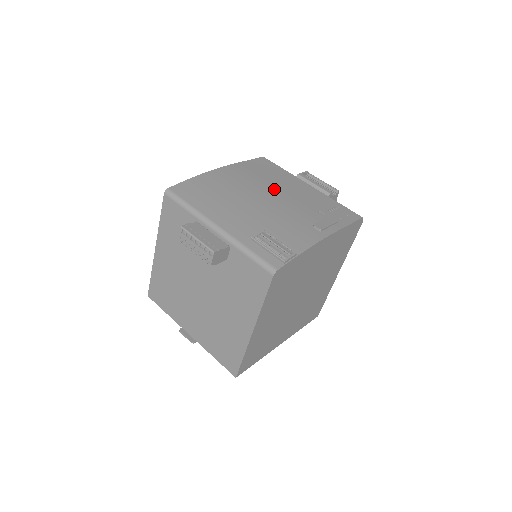
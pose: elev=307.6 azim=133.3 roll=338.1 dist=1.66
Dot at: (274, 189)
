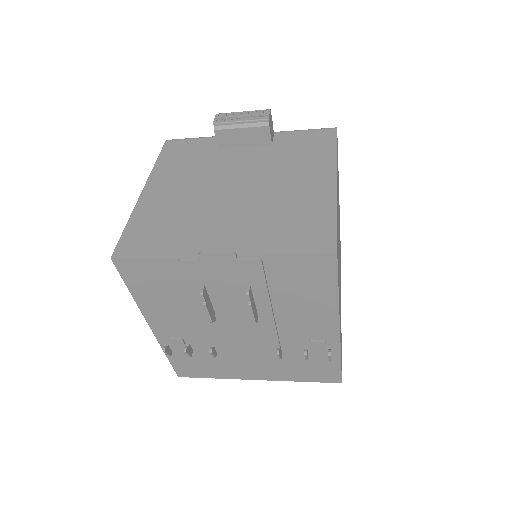
Dot at: occluded
